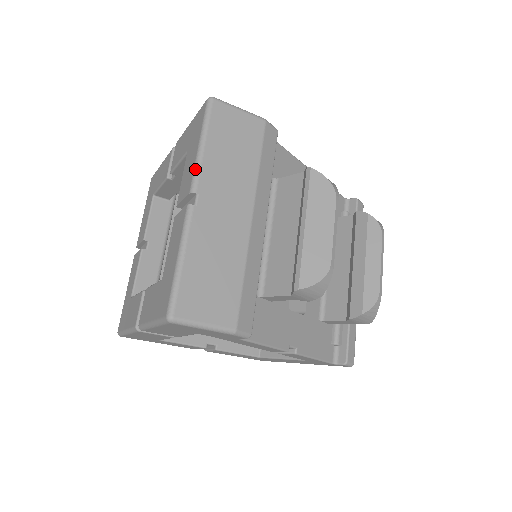
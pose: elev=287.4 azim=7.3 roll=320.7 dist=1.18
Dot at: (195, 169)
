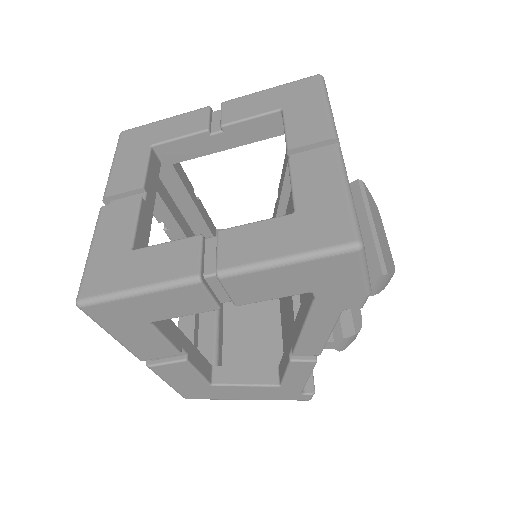
Dot at: (331, 121)
